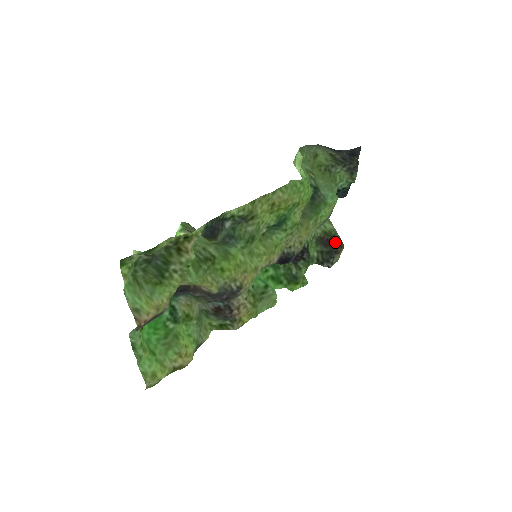
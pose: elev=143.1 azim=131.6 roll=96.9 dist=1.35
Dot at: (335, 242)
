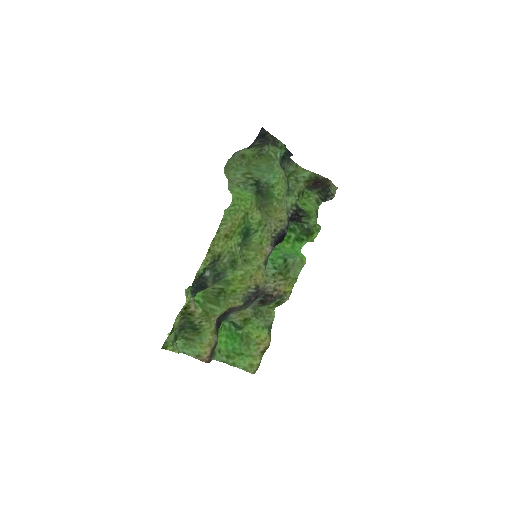
Dot at: (320, 181)
